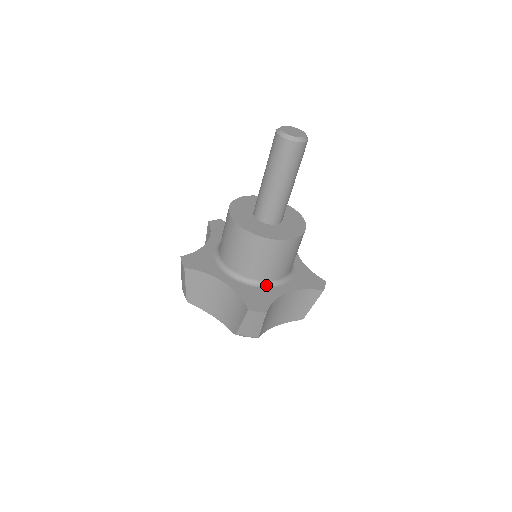
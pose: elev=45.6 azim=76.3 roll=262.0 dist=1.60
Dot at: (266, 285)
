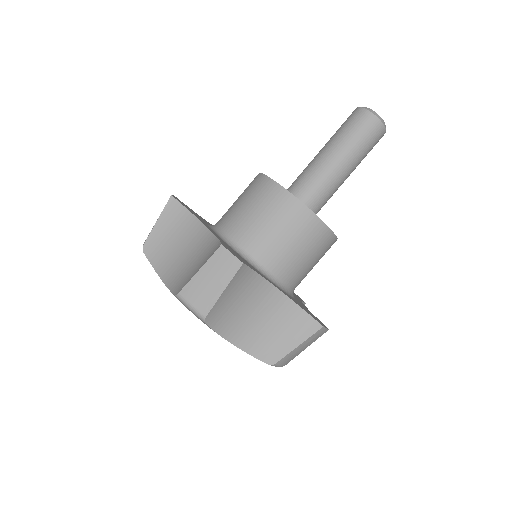
Dot at: (255, 266)
